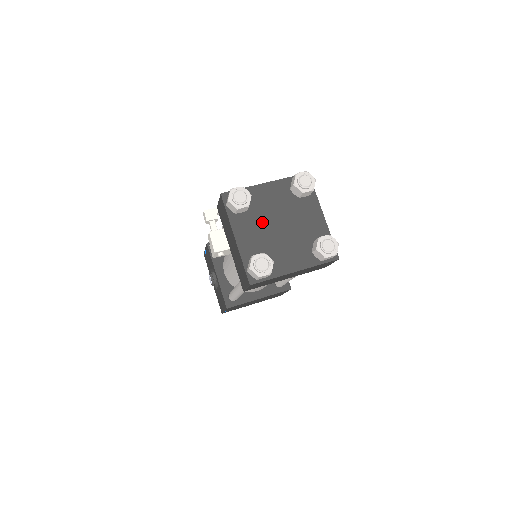
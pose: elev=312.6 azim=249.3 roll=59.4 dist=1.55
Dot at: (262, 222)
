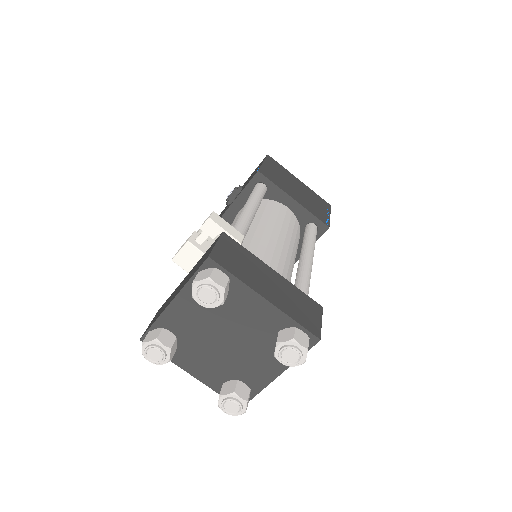
Dot at: (214, 319)
